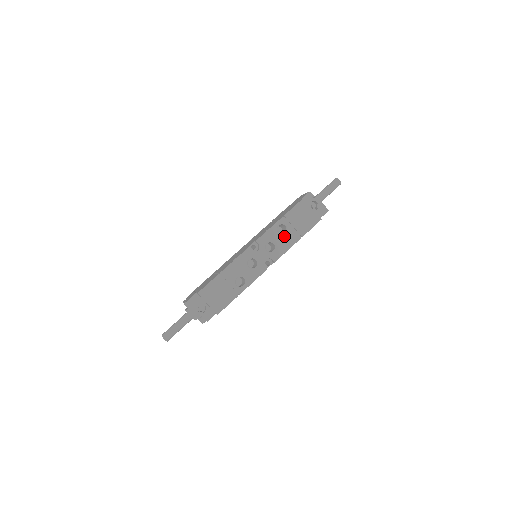
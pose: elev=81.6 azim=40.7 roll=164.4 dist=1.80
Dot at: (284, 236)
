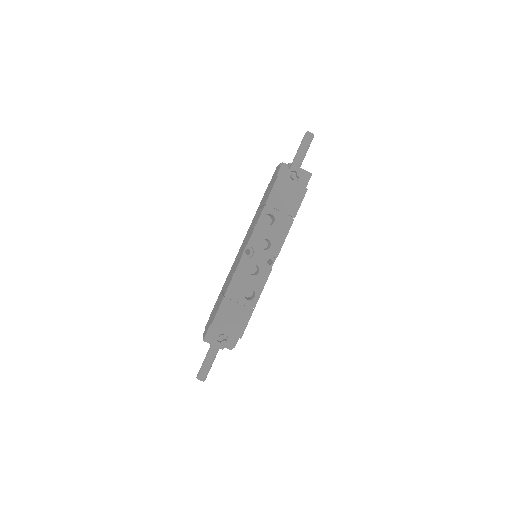
Dot at: (275, 226)
